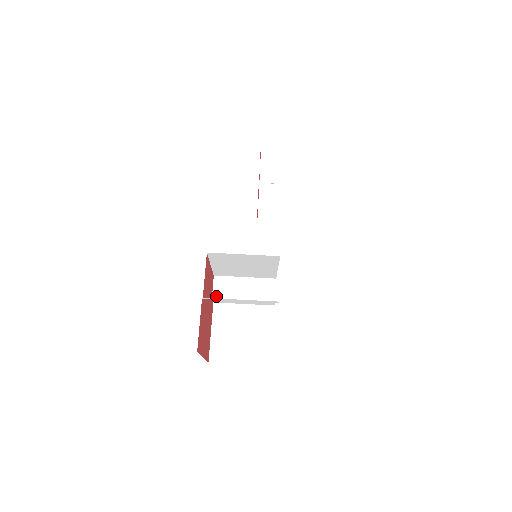
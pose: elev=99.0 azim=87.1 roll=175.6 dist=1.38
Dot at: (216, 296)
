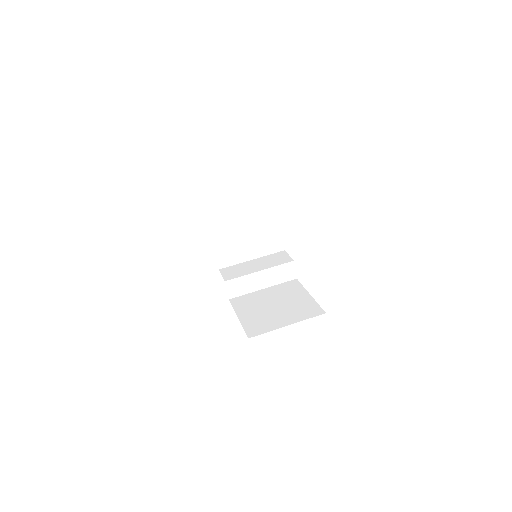
Dot at: (228, 279)
